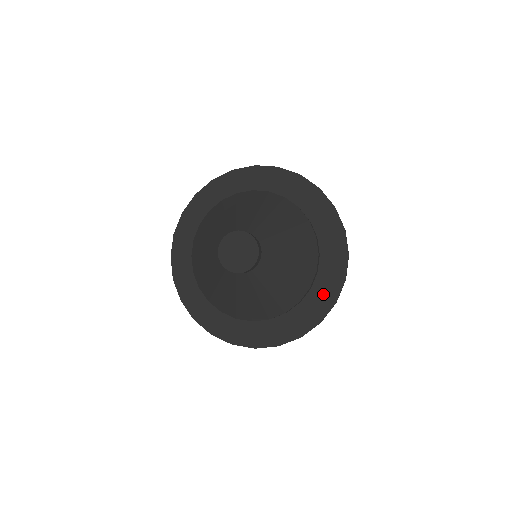
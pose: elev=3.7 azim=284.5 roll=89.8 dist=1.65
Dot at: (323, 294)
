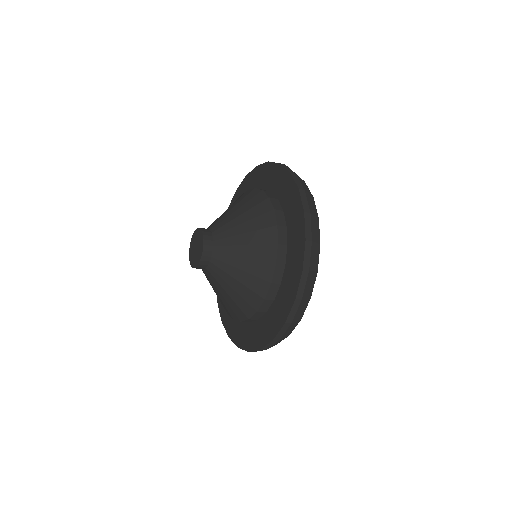
Dot at: (279, 309)
